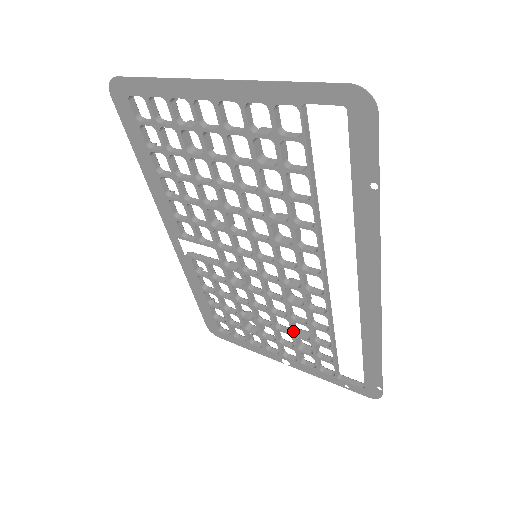
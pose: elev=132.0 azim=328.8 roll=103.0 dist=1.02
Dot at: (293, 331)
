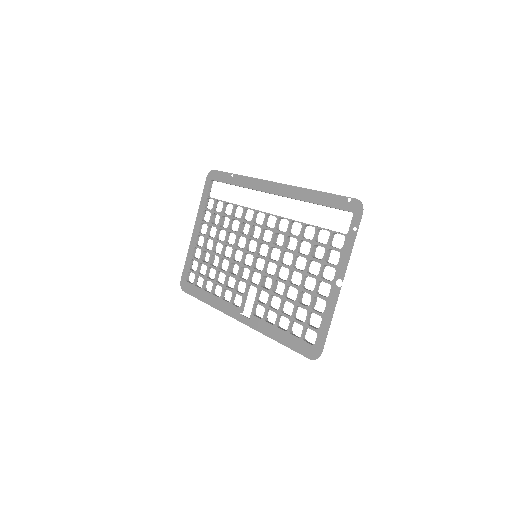
Dot at: (305, 256)
